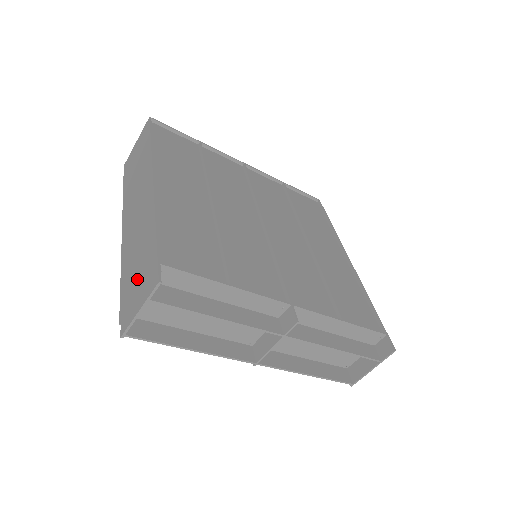
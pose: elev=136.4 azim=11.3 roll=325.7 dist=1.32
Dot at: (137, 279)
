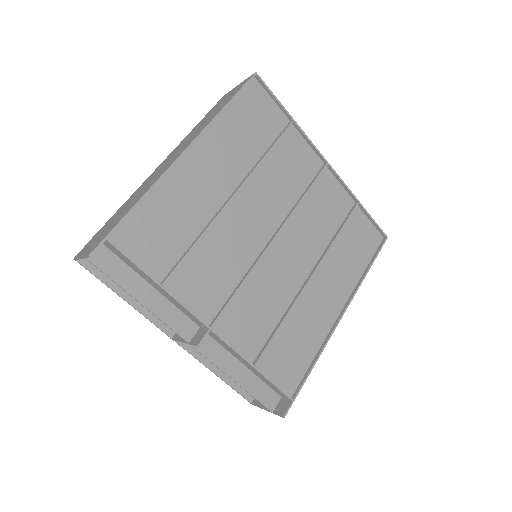
Dot at: (106, 229)
